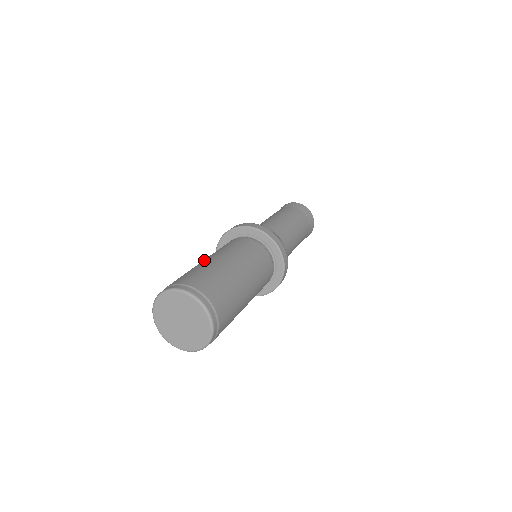
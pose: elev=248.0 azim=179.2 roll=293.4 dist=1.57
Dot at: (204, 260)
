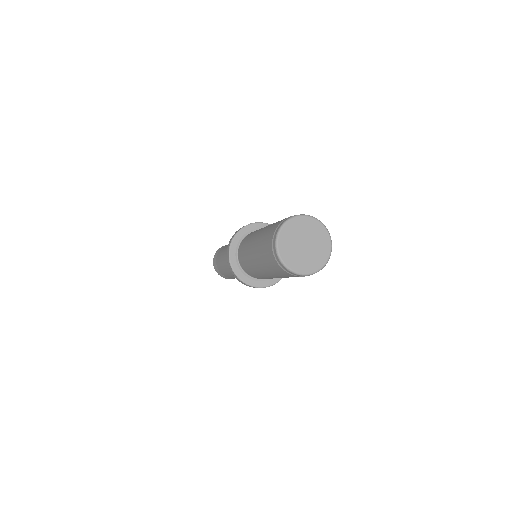
Dot at: (255, 241)
